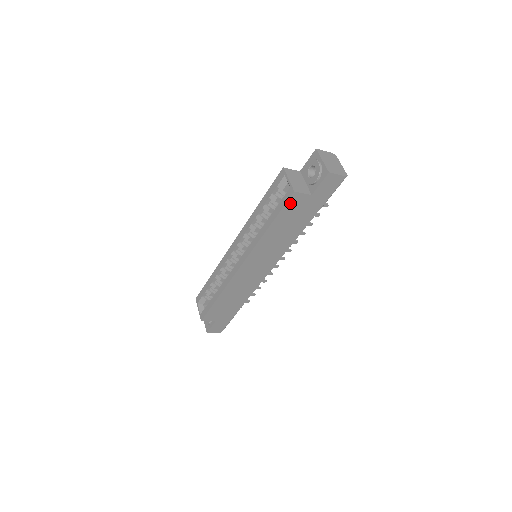
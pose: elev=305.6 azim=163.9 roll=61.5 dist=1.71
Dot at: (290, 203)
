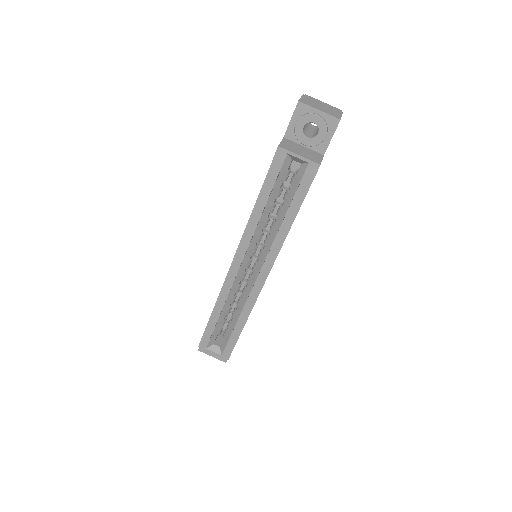
Dot at: occluded
